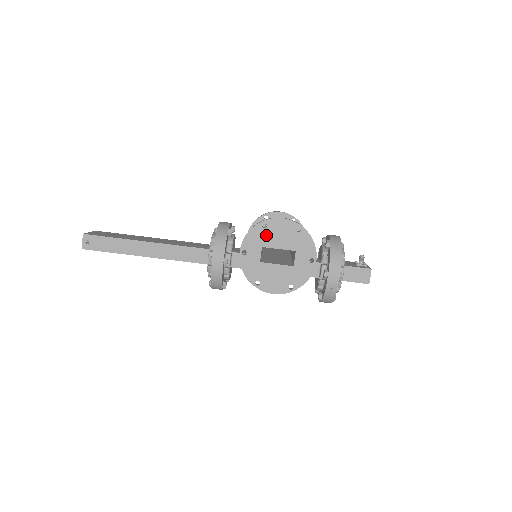
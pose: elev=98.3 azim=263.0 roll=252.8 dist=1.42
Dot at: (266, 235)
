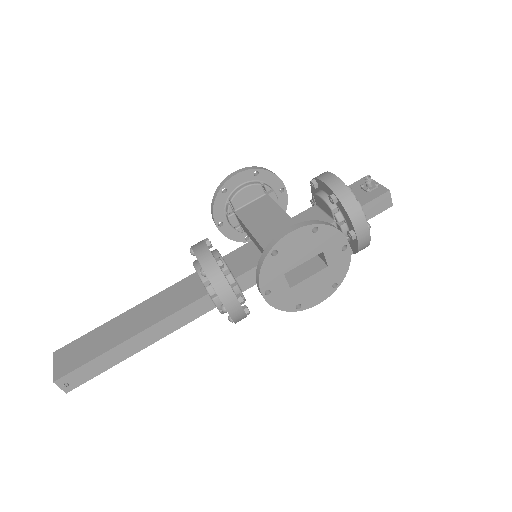
Dot at: (282, 261)
